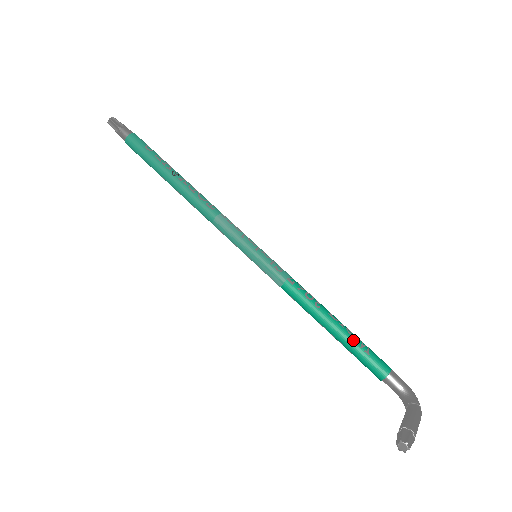
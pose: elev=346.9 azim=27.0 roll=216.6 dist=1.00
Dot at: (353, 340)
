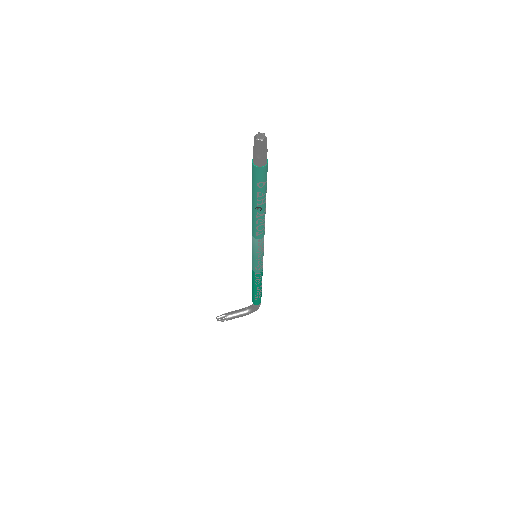
Dot at: (255, 295)
